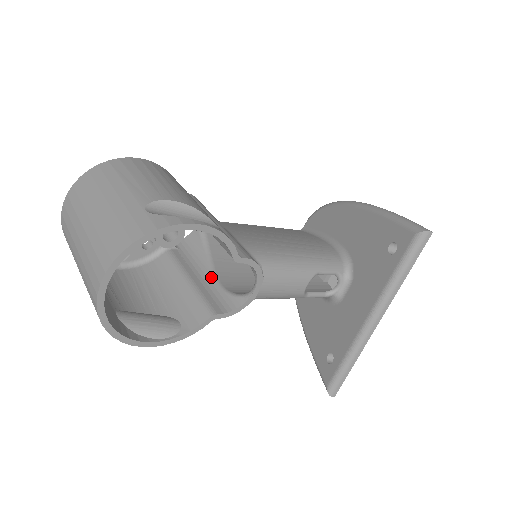
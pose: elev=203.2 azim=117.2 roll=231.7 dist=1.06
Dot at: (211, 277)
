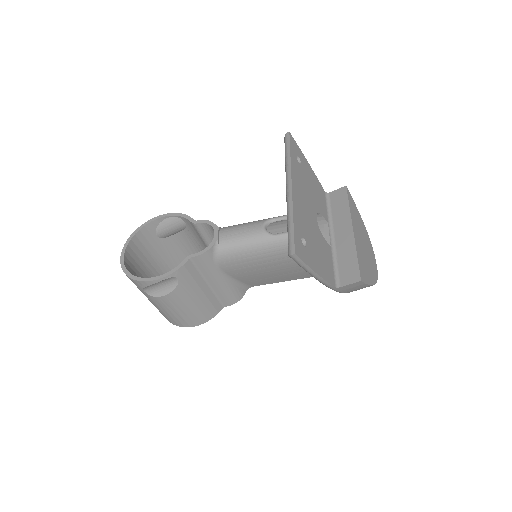
Dot at: (219, 271)
